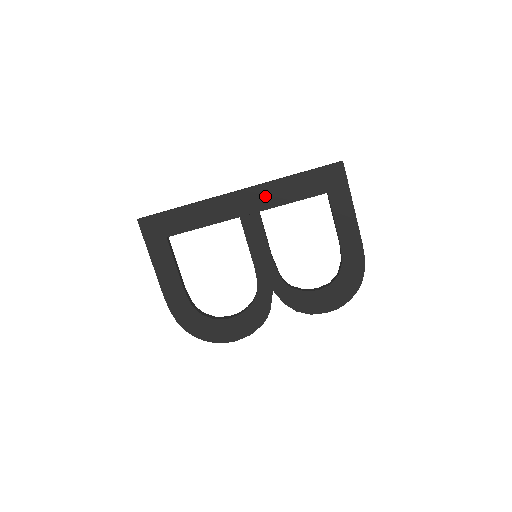
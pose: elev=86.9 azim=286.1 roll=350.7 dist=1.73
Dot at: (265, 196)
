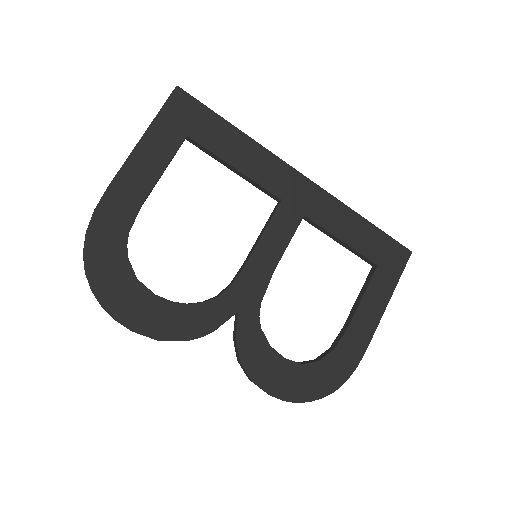
Dot at: (323, 208)
